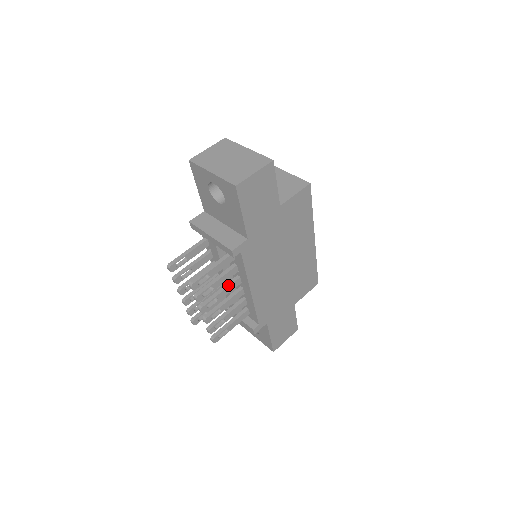
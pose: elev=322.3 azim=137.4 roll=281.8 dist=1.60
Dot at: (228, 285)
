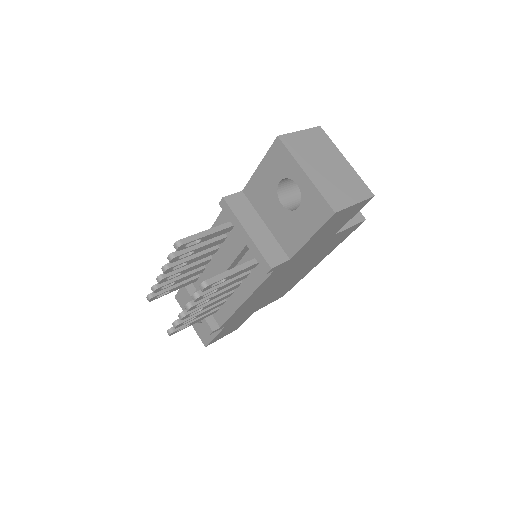
Dot at: (227, 288)
